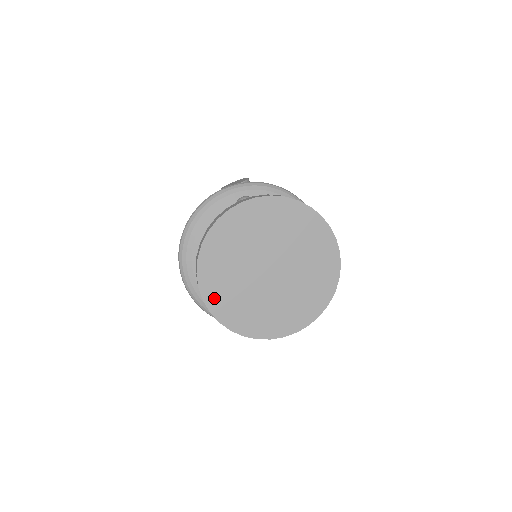
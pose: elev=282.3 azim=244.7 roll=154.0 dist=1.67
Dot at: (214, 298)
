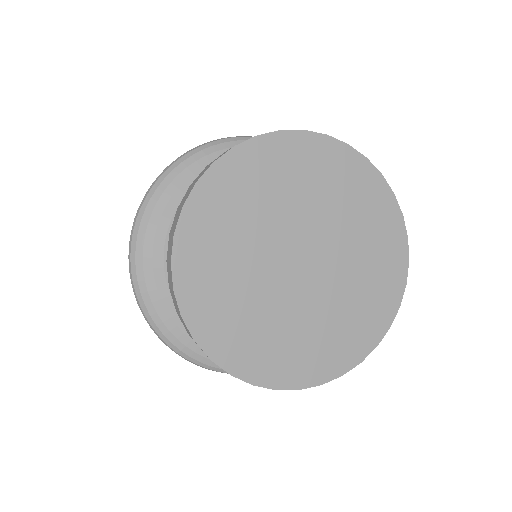
Dot at: (201, 311)
